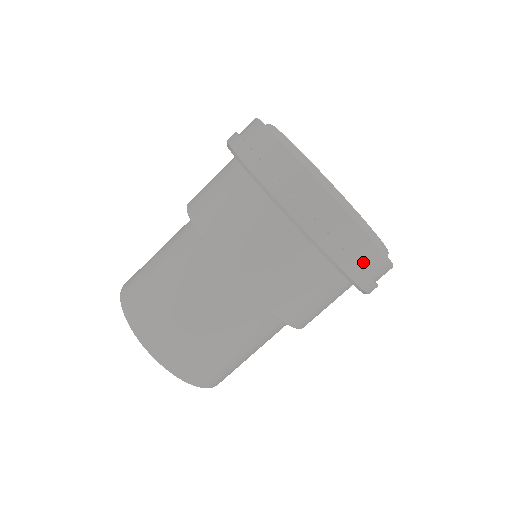
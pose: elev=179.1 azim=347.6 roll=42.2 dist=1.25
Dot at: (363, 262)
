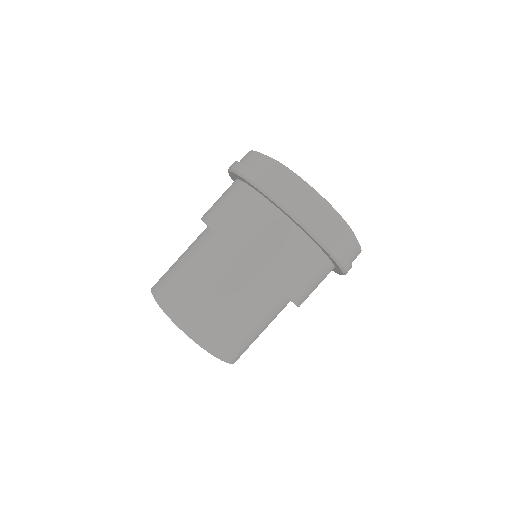
Dot at: (344, 247)
